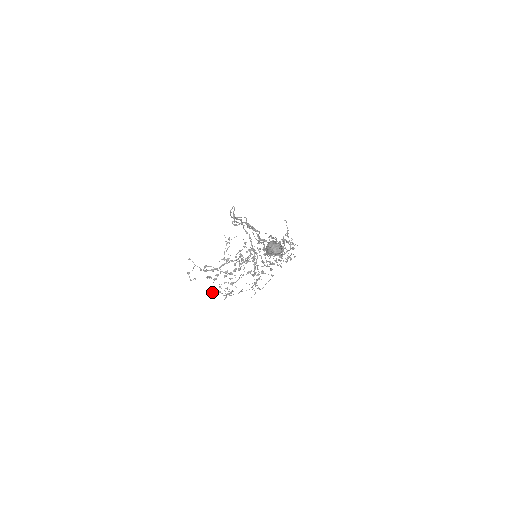
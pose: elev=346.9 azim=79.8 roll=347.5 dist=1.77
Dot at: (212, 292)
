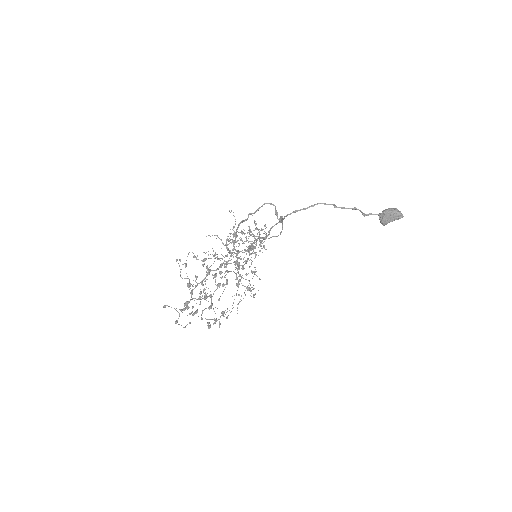
Dot at: (209, 326)
